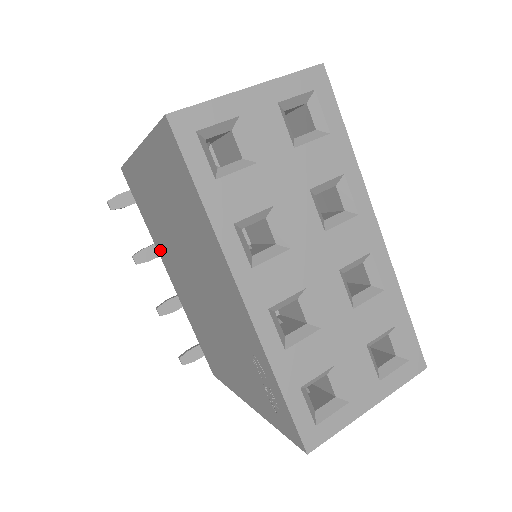
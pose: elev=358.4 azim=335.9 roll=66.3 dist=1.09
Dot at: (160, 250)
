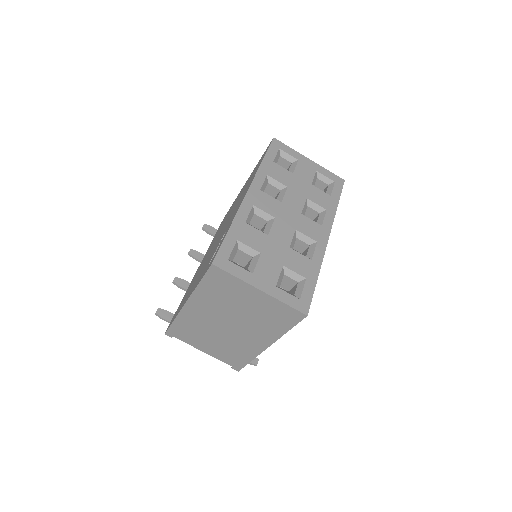
Dot at: occluded
